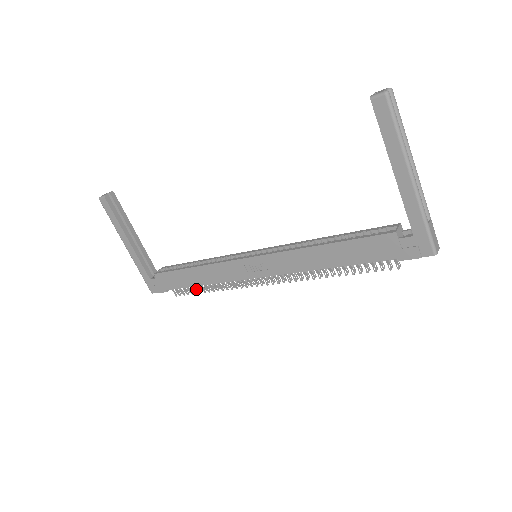
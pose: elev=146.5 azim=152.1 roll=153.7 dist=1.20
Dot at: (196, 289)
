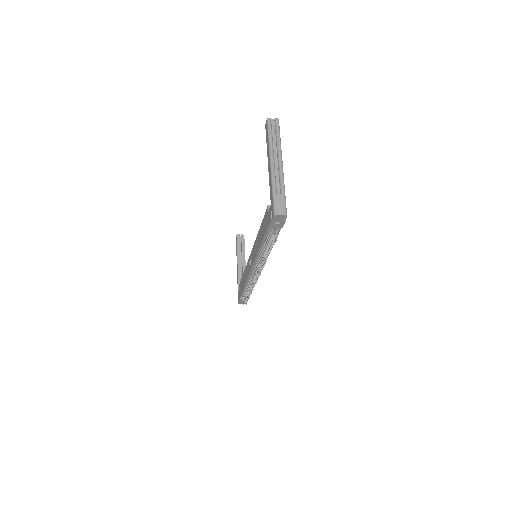
Dot at: (248, 296)
